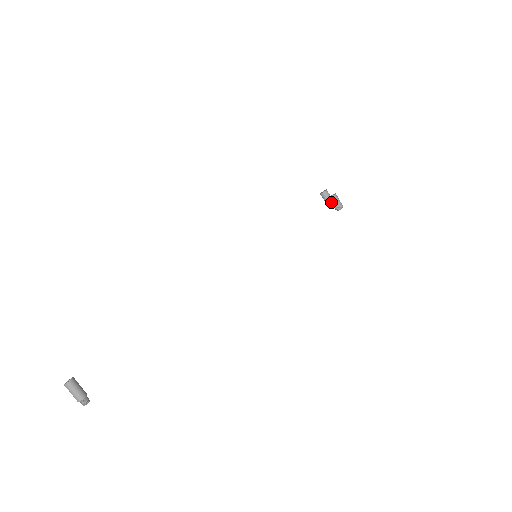
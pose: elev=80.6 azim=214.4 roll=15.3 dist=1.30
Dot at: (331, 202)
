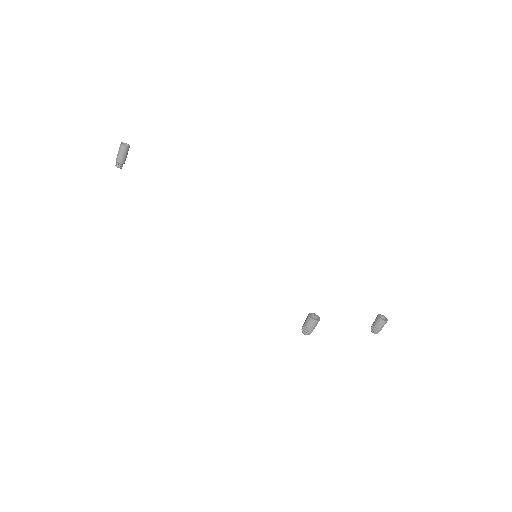
Dot at: (307, 318)
